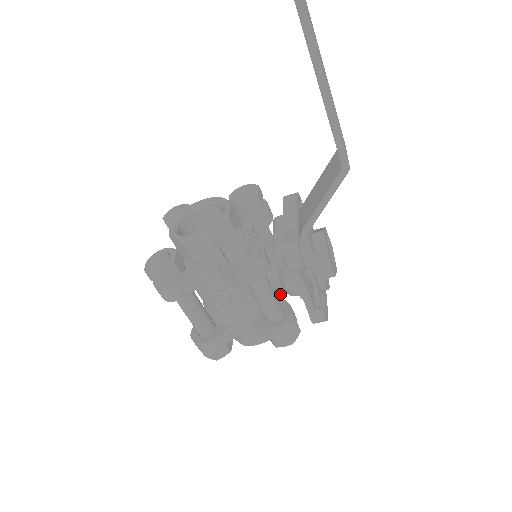
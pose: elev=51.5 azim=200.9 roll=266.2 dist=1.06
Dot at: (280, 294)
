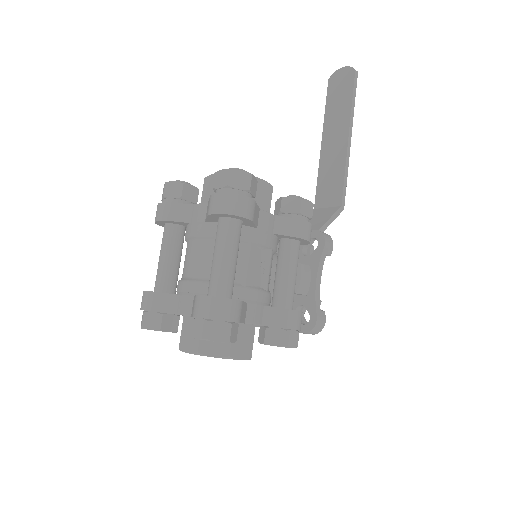
Dot at: occluded
